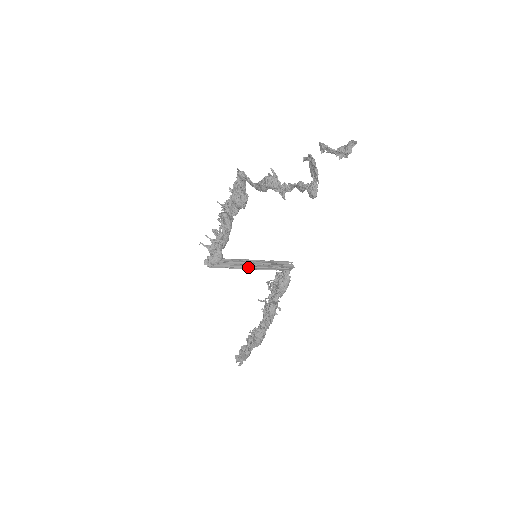
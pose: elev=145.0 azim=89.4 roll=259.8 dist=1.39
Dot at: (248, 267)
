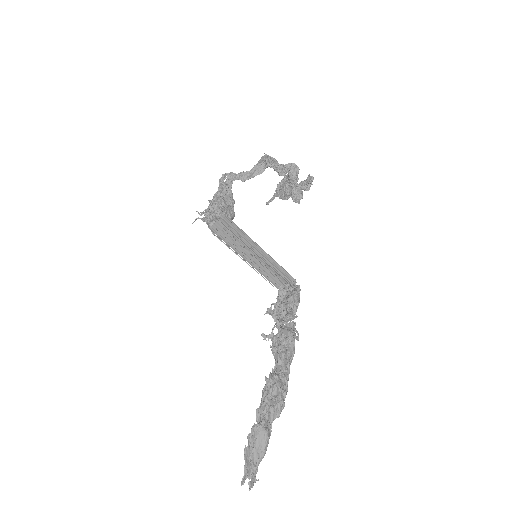
Dot at: (259, 247)
